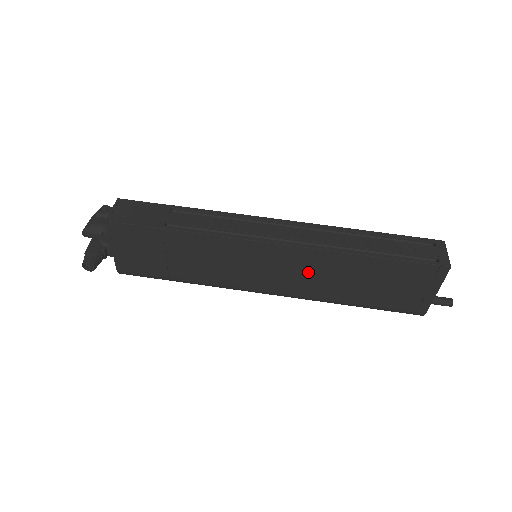
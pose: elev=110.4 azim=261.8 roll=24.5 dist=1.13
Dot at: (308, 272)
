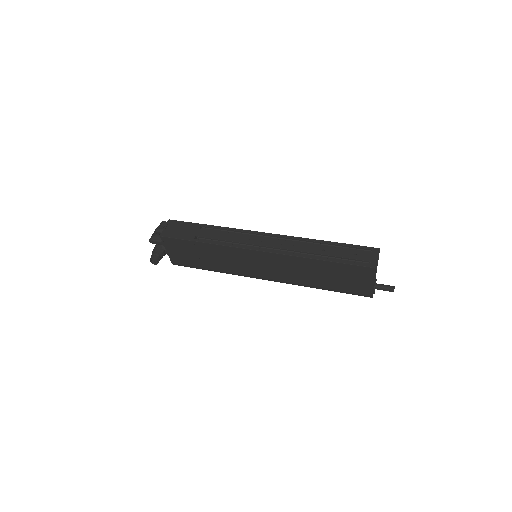
Dot at: (287, 268)
